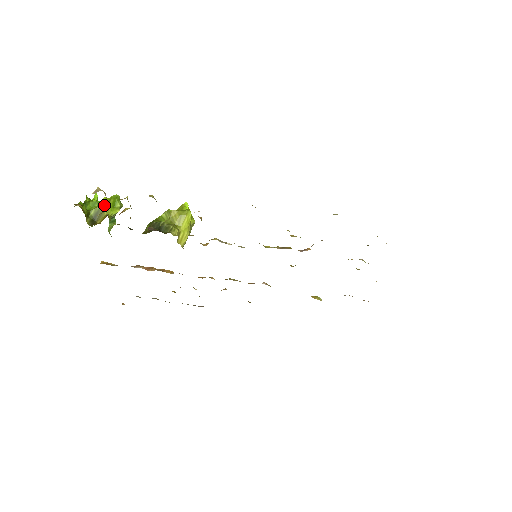
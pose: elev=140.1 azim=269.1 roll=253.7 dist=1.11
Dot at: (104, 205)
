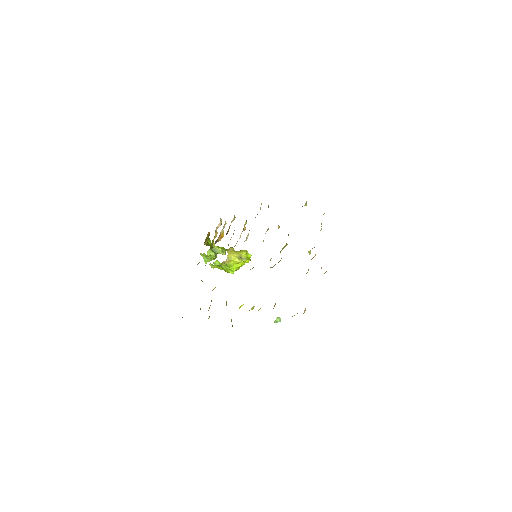
Dot at: (217, 232)
